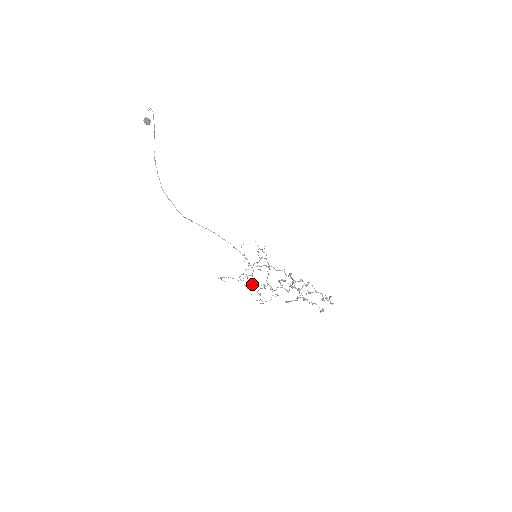
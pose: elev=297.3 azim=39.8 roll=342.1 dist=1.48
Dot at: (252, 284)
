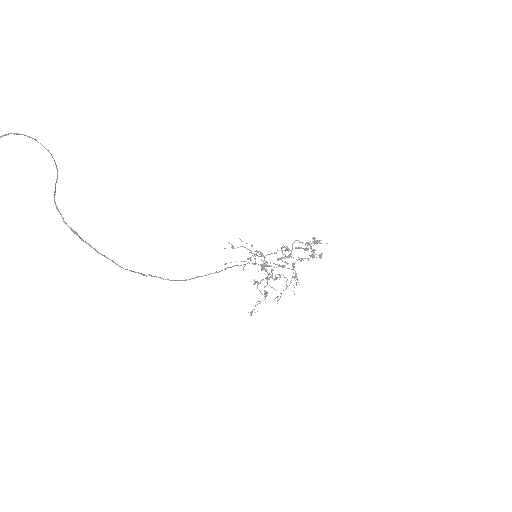
Dot at: occluded
